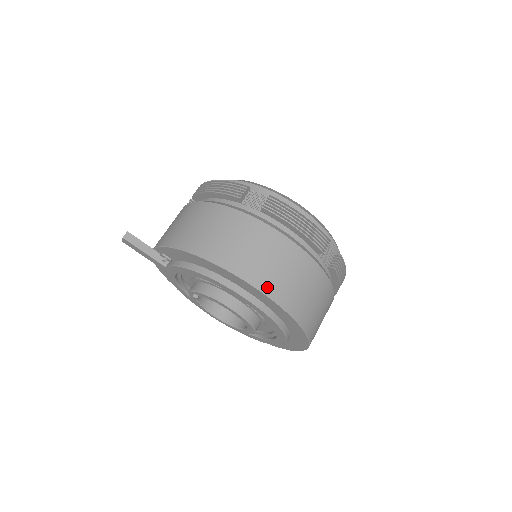
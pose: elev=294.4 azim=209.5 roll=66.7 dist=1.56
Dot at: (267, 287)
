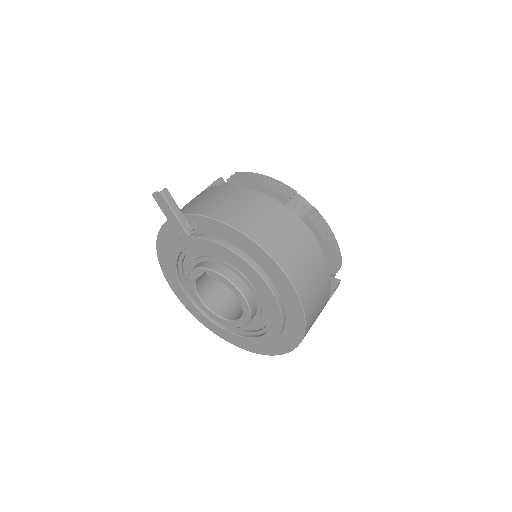
Dot at: (299, 287)
